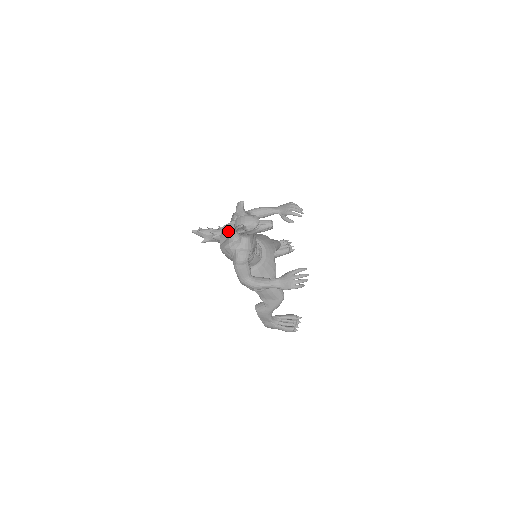
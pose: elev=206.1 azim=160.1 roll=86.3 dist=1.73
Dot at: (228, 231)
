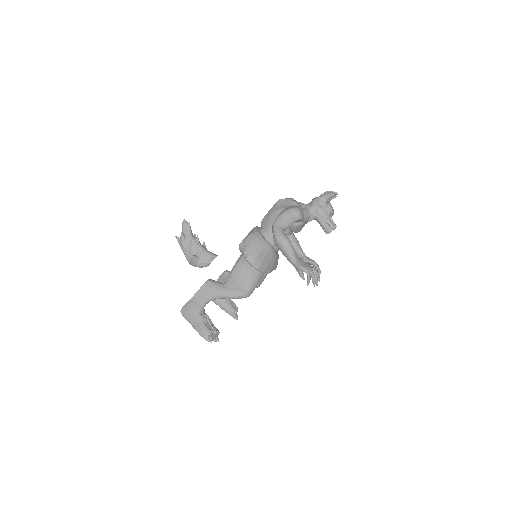
Dot at: (296, 201)
